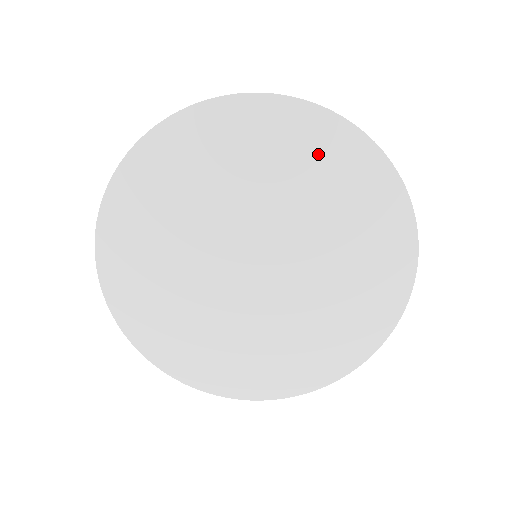
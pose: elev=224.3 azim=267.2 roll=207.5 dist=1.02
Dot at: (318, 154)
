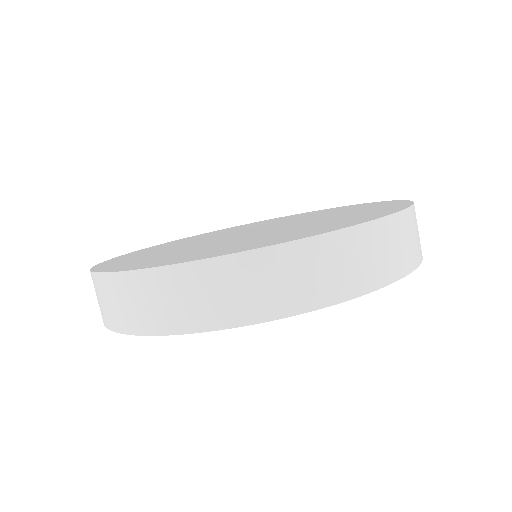
Dot at: occluded
